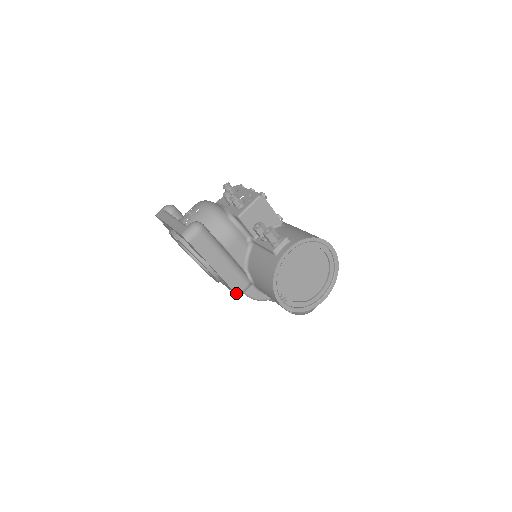
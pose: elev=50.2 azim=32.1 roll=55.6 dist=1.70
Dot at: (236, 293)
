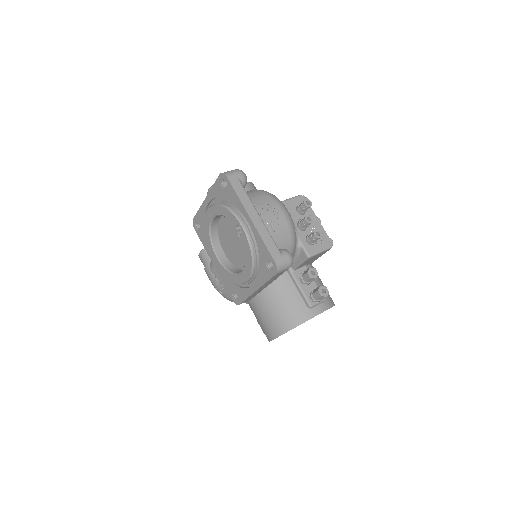
Dot at: (241, 303)
